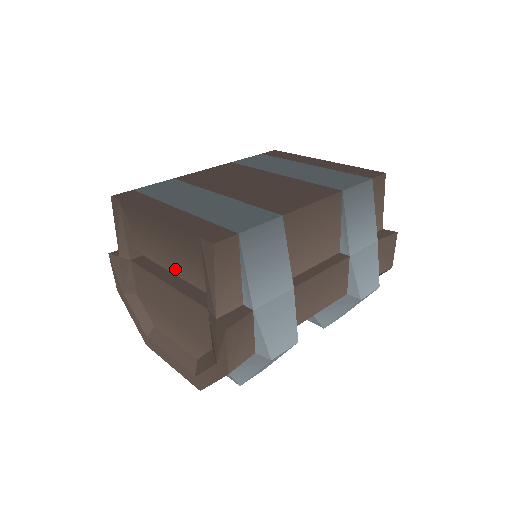
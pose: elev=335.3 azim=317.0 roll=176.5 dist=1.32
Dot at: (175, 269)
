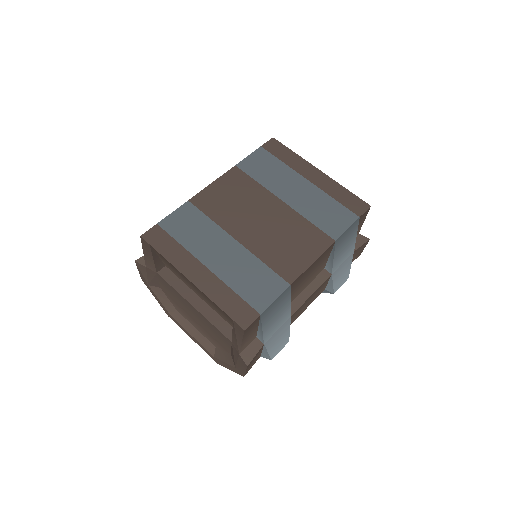
Dot at: (200, 296)
